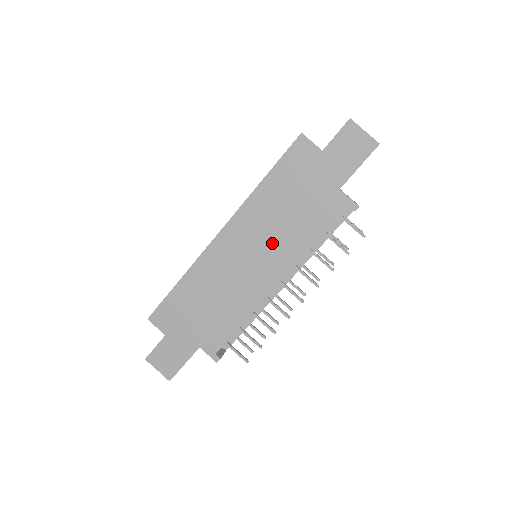
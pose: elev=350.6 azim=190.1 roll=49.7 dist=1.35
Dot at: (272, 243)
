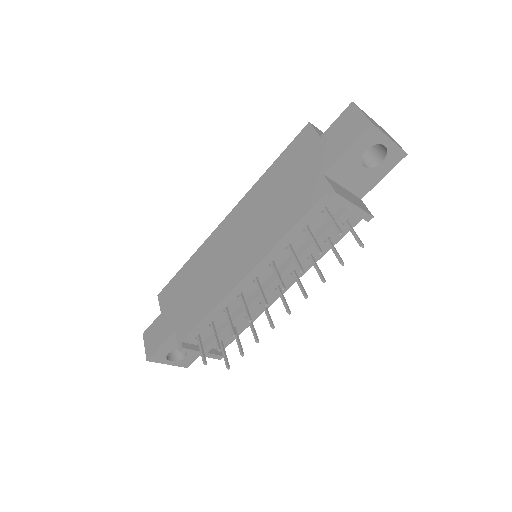
Dot at: (255, 231)
